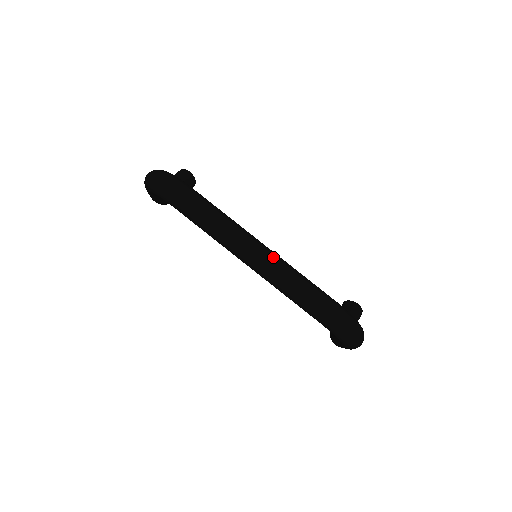
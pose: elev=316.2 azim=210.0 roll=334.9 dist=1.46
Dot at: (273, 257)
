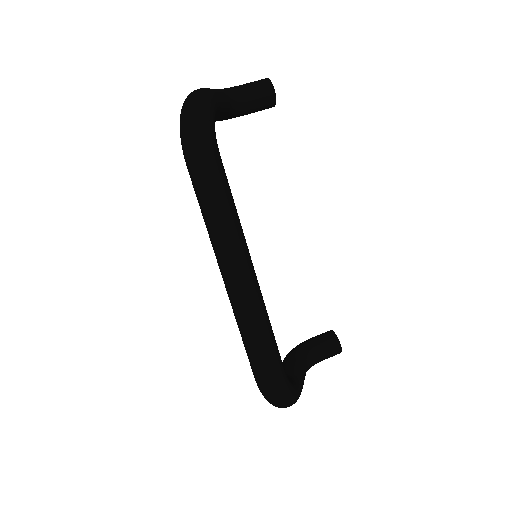
Dot at: (248, 294)
